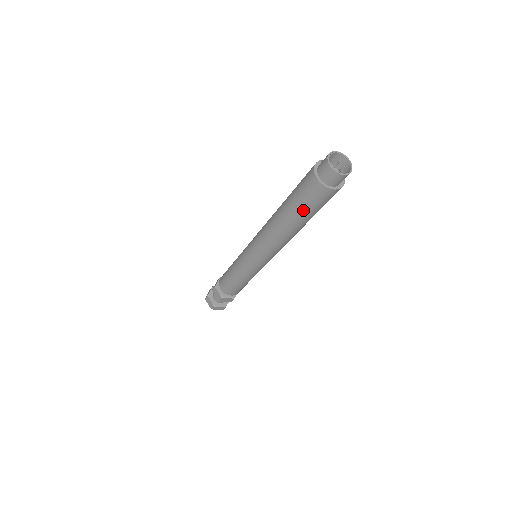
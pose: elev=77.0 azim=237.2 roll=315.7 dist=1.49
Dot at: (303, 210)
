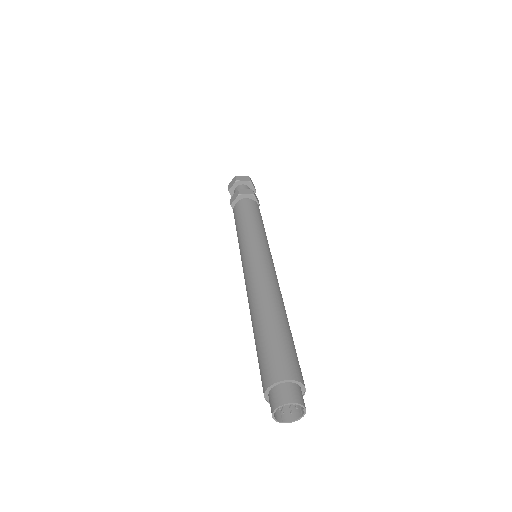
Dot at: occluded
